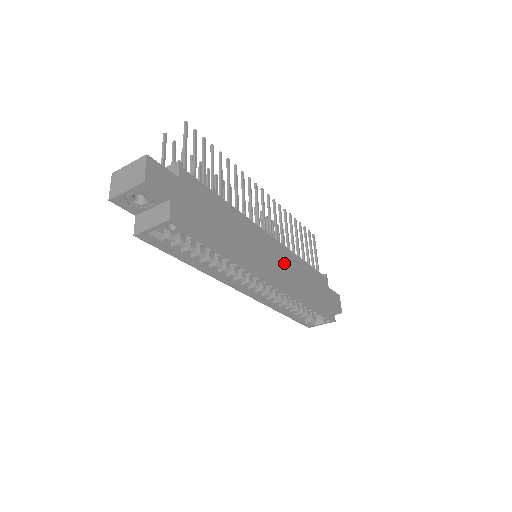
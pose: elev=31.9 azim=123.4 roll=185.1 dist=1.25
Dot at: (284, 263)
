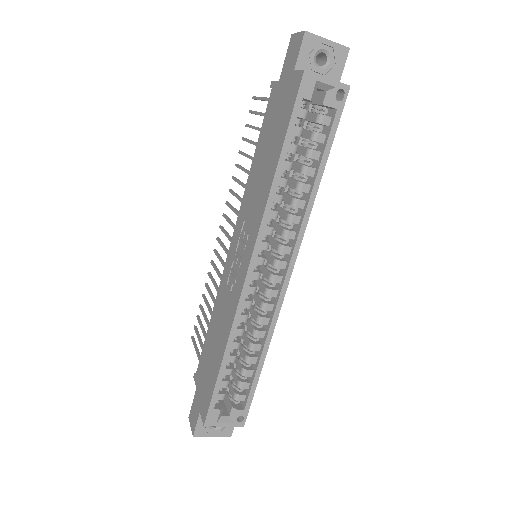
Dot at: occluded
